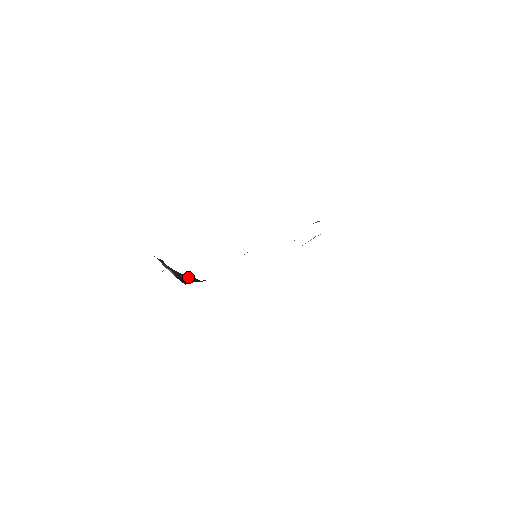
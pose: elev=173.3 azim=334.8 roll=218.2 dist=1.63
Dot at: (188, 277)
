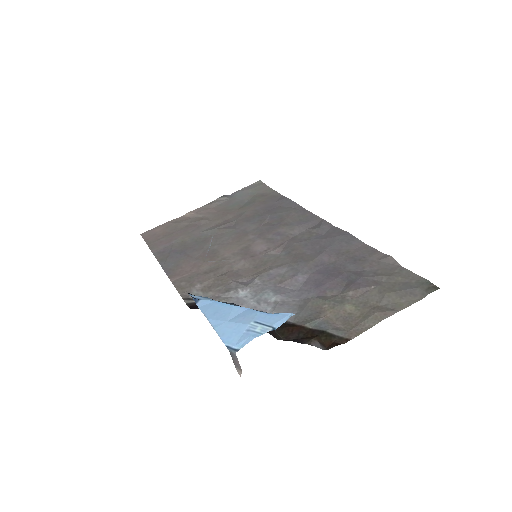
Dot at: occluded
